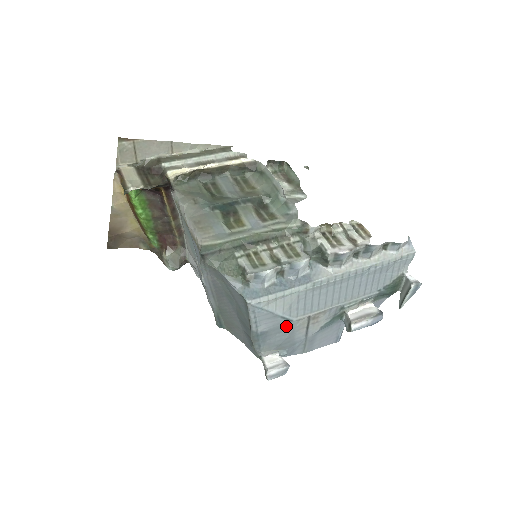
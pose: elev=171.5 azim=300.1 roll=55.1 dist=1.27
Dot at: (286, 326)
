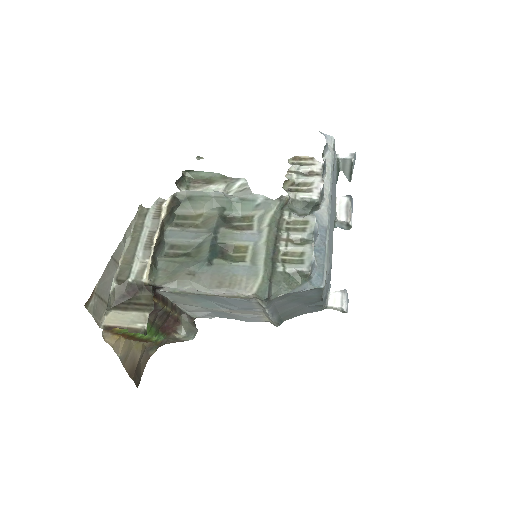
Dot at: occluded
